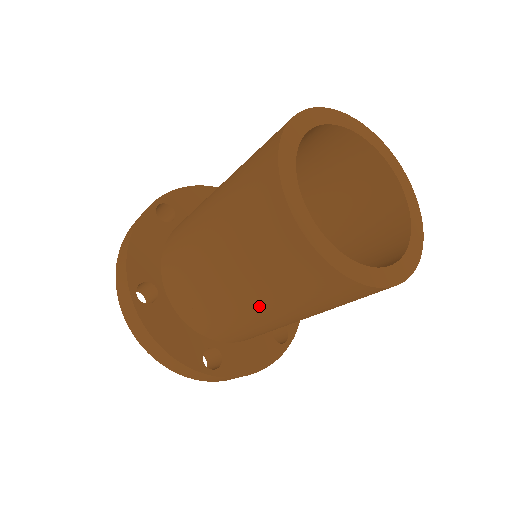
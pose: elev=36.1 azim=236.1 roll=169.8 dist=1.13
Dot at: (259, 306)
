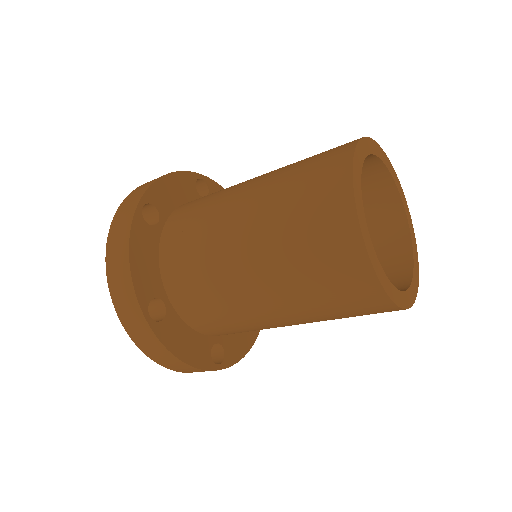
Dot at: (295, 321)
